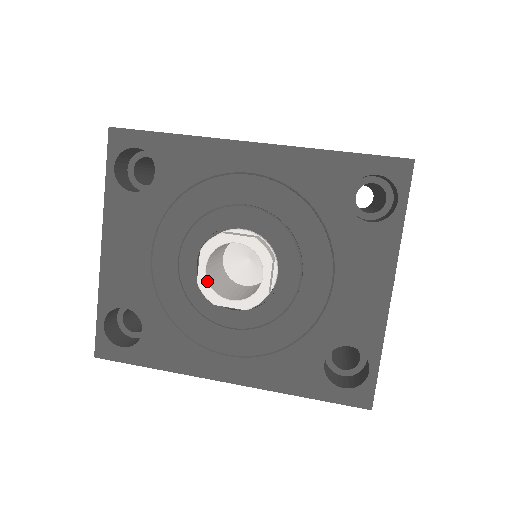
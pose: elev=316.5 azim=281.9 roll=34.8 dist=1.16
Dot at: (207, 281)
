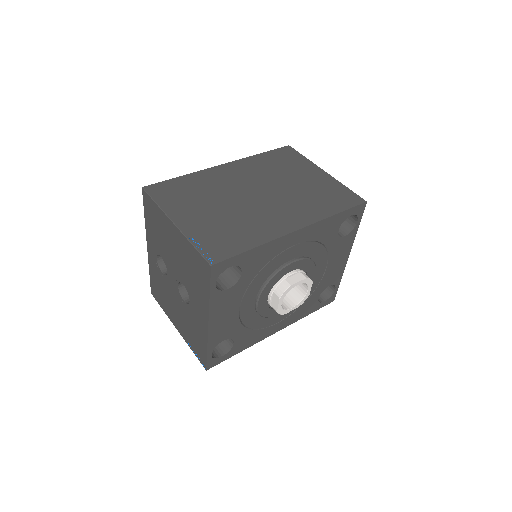
Dot at: (282, 308)
